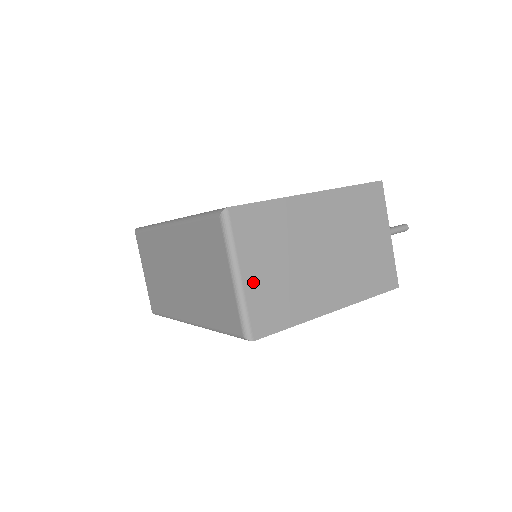
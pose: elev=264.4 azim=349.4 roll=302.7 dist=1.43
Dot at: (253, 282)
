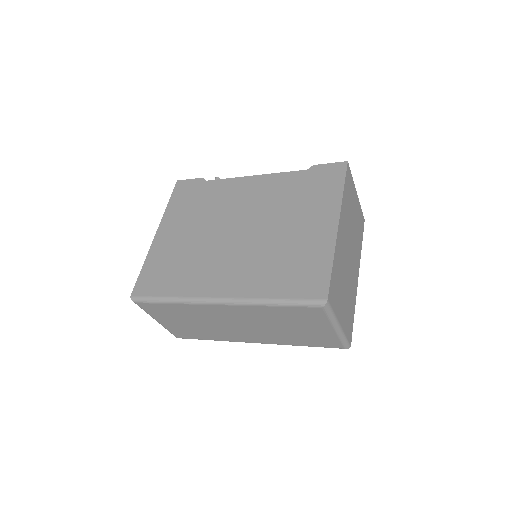
Dot at: (343, 320)
